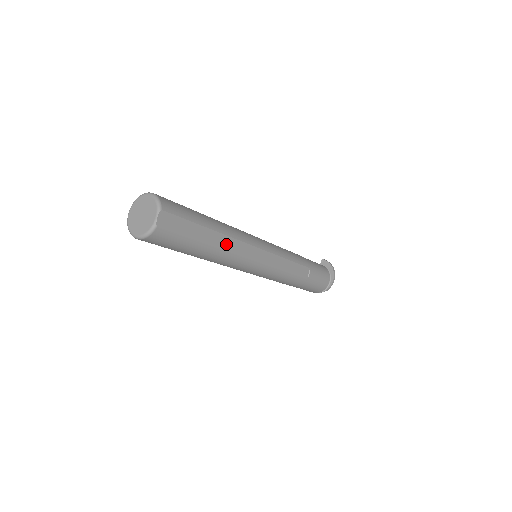
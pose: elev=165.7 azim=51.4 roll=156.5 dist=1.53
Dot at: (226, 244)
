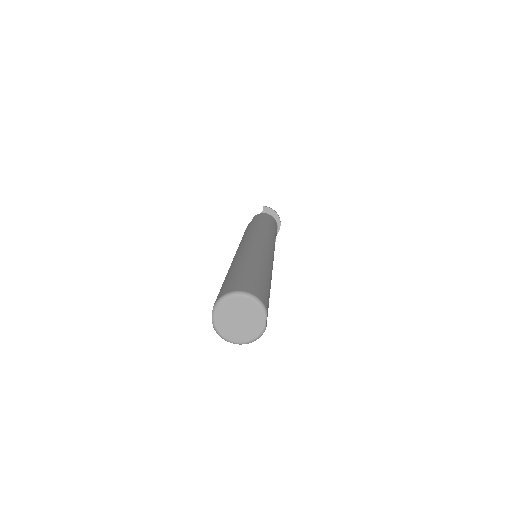
Dot at: occluded
